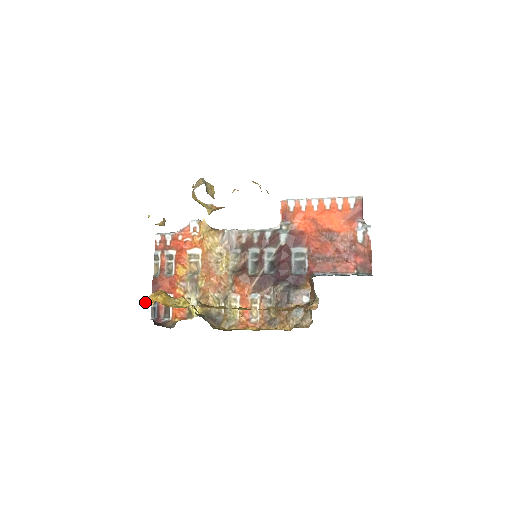
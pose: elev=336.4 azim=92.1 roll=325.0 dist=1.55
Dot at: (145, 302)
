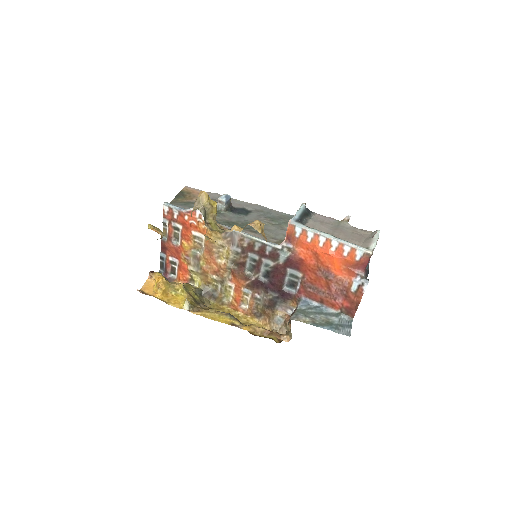
Dot at: (150, 276)
